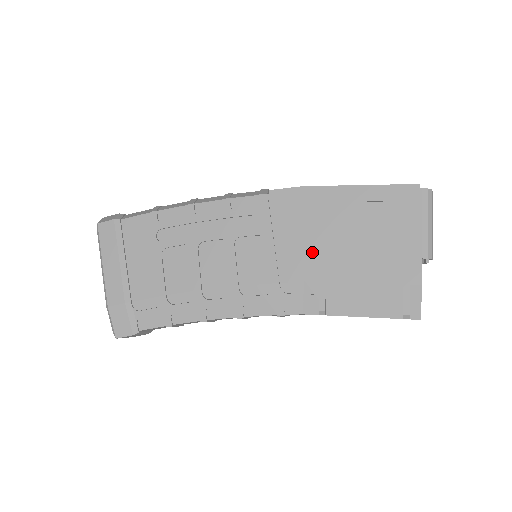
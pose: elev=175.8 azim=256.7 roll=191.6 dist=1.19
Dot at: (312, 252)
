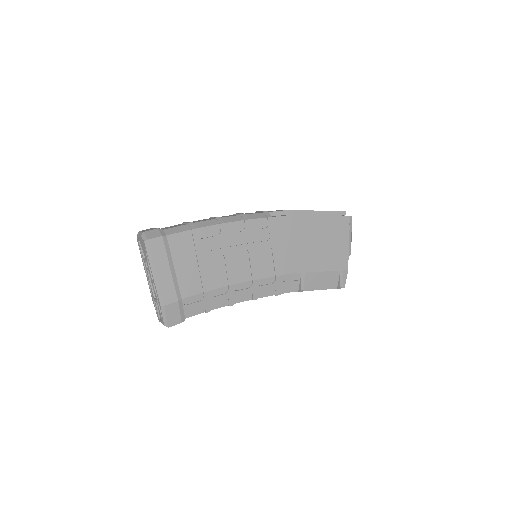
Dot at: (297, 255)
